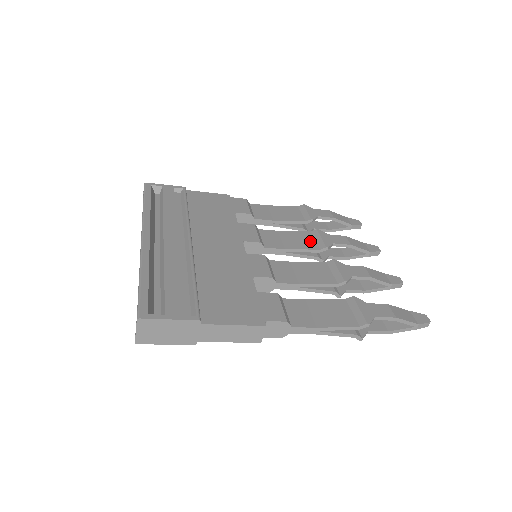
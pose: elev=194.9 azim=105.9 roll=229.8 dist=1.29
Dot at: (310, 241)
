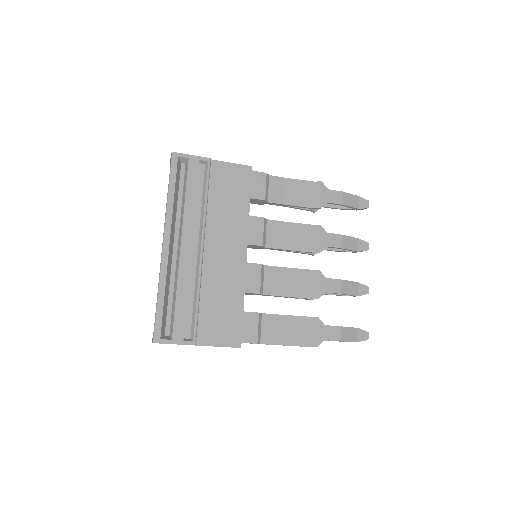
Dot at: (308, 240)
